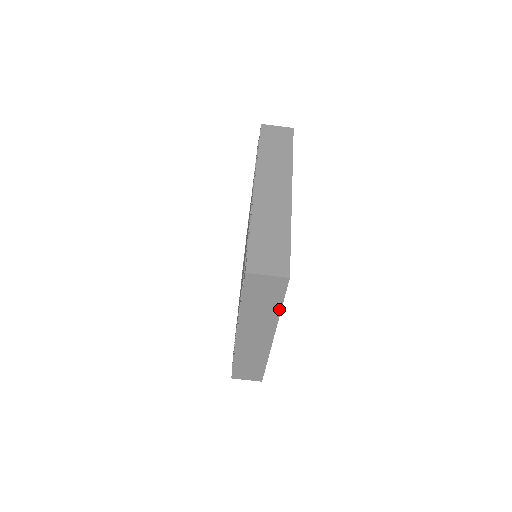
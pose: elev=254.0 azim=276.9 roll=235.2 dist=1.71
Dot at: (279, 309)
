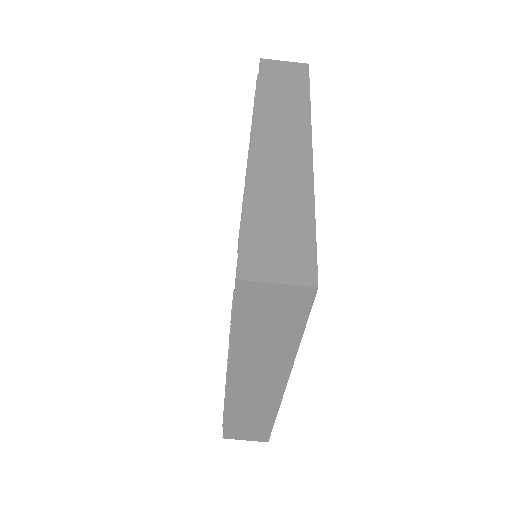
Dot at: (296, 341)
